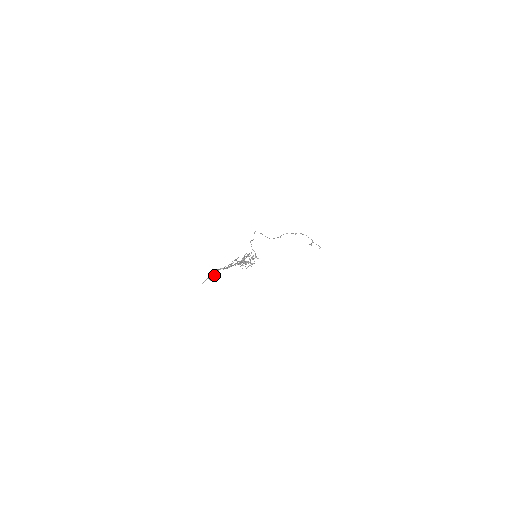
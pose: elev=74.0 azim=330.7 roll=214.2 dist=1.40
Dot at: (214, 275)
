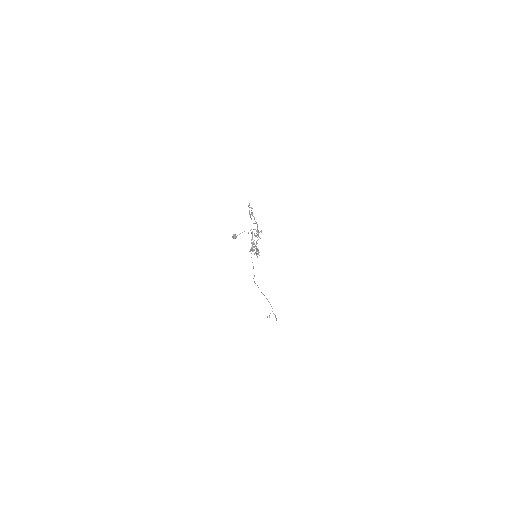
Dot at: (250, 215)
